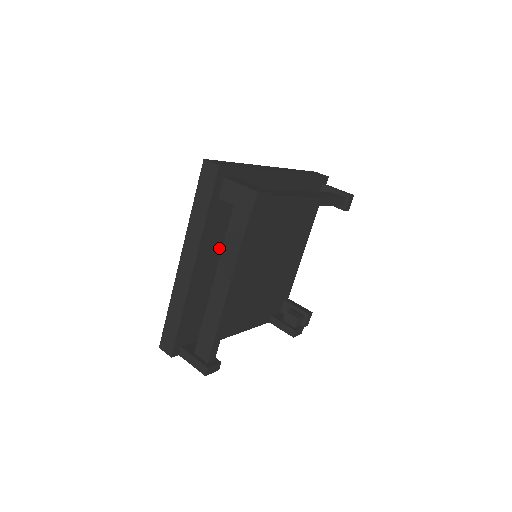
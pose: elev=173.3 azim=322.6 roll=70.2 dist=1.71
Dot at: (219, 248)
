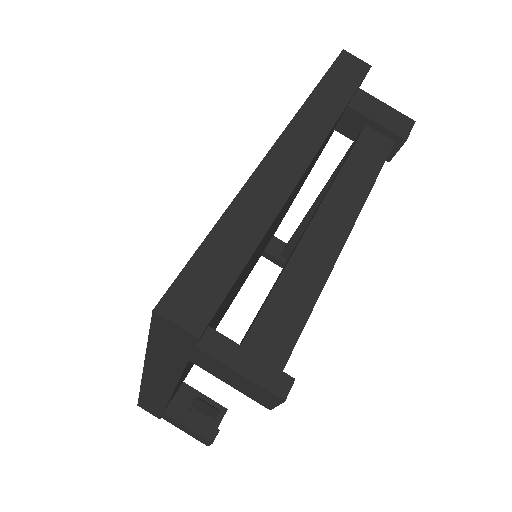
Dot at: occluded
